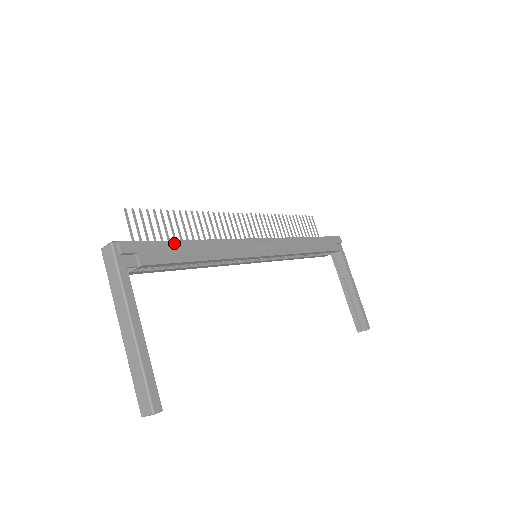
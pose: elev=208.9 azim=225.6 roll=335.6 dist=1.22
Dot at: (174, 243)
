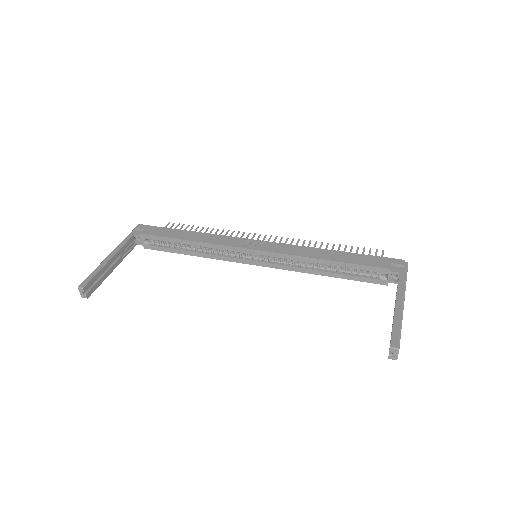
Dot at: (173, 230)
